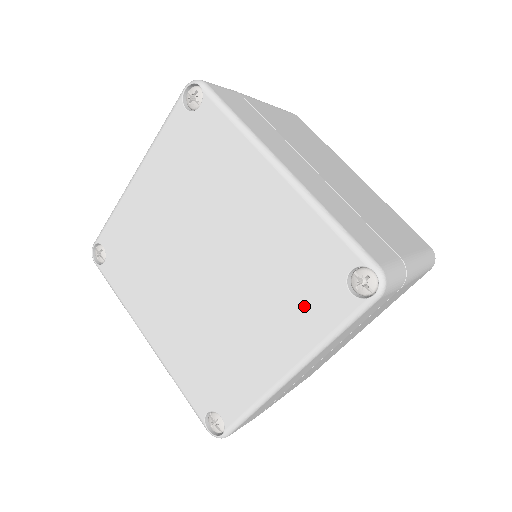
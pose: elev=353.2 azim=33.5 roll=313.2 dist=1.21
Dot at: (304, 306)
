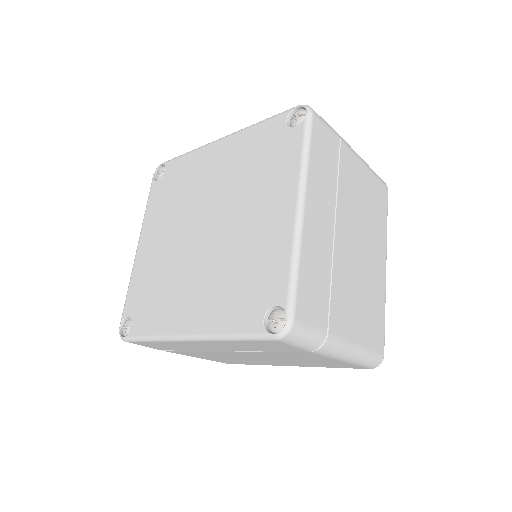
Dot at: (276, 165)
